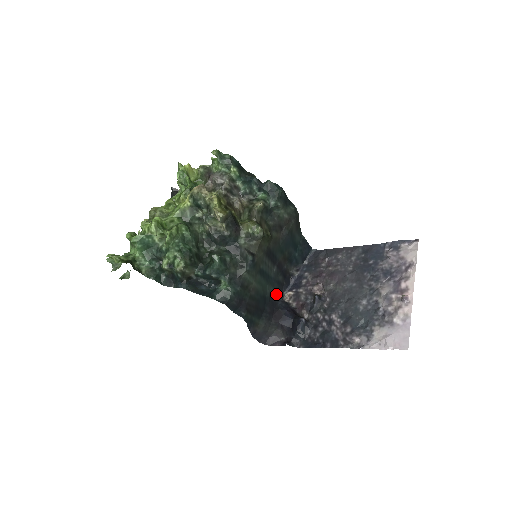
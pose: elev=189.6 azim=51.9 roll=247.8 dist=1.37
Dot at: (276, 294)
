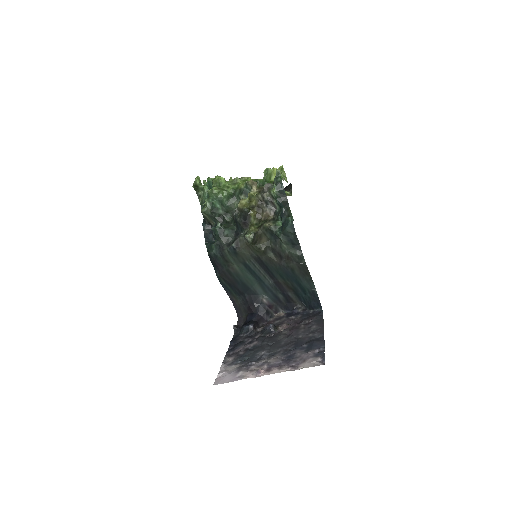
Dot at: (265, 299)
